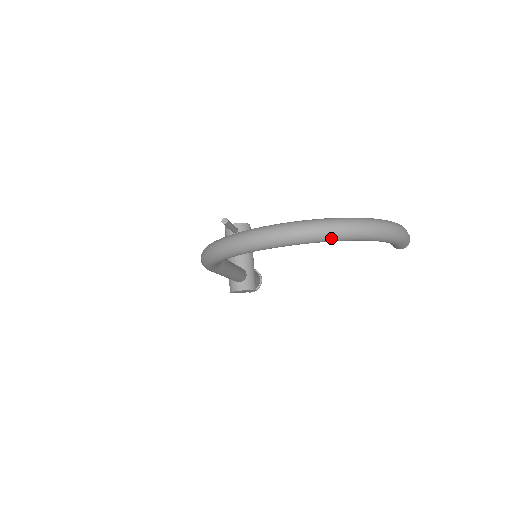
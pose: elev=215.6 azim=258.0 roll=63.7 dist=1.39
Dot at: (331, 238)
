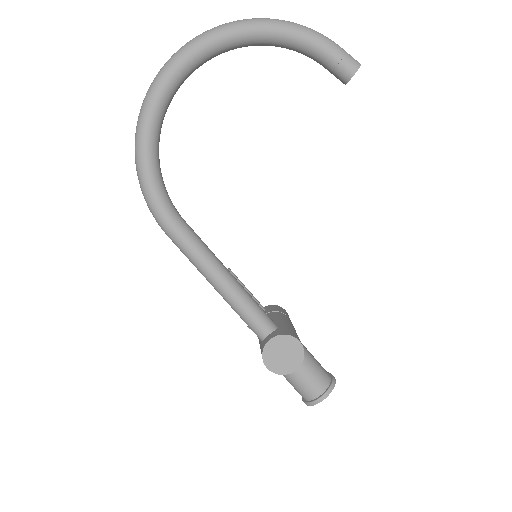
Dot at: (215, 31)
